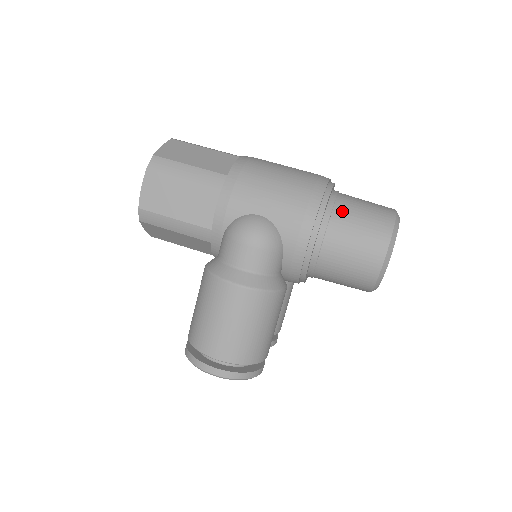
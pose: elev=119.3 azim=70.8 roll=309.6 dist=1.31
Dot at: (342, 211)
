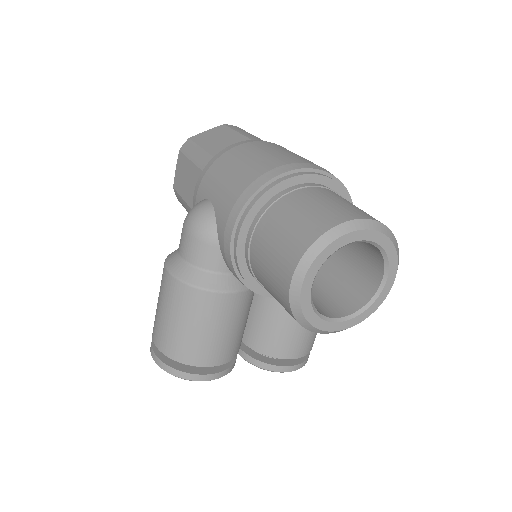
Dot at: (281, 207)
